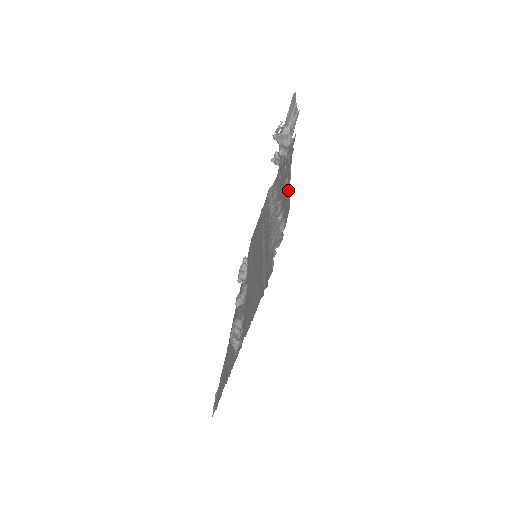
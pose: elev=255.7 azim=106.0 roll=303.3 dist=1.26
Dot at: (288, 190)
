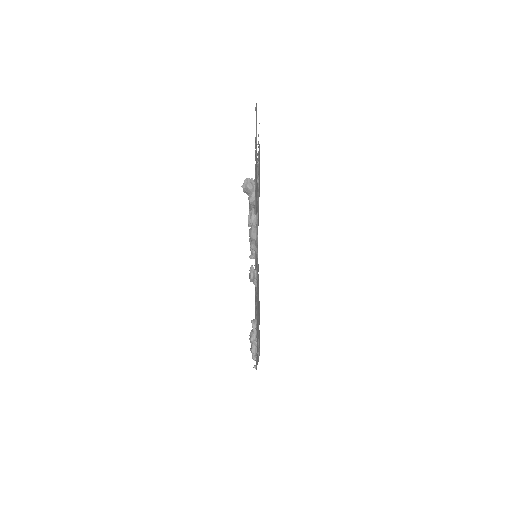
Dot at: (258, 157)
